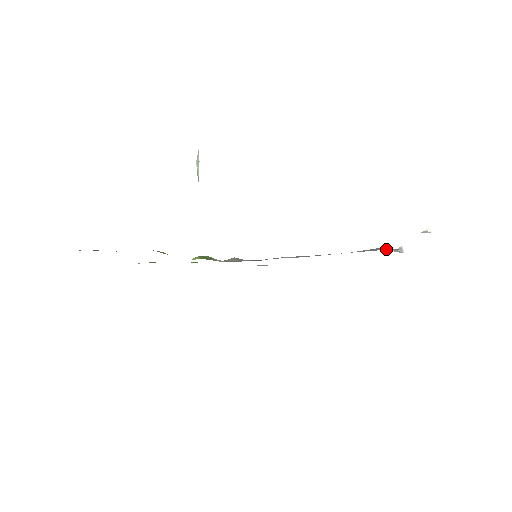
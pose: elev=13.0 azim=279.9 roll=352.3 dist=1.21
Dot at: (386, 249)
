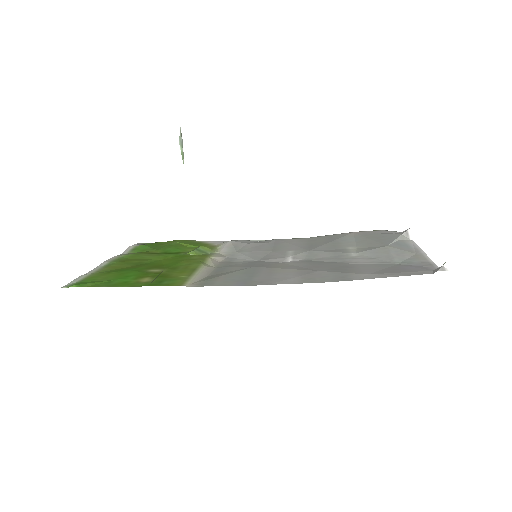
Dot at: (396, 262)
